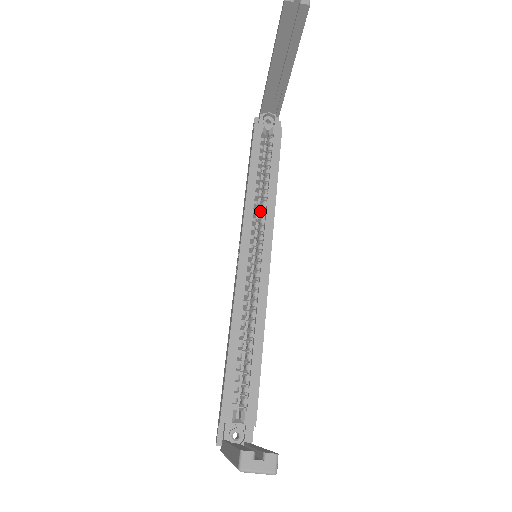
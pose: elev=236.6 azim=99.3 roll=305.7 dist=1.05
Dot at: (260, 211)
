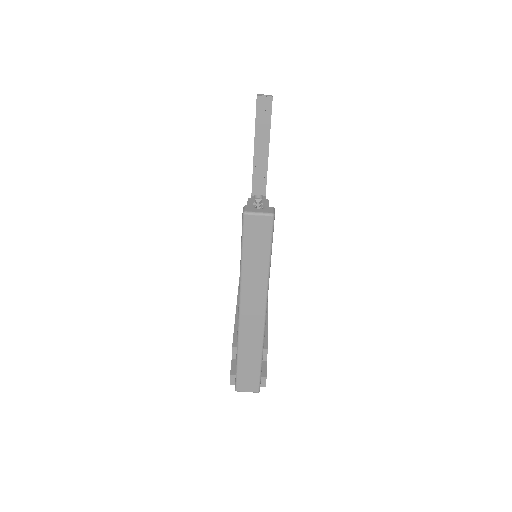
Dot at: occluded
